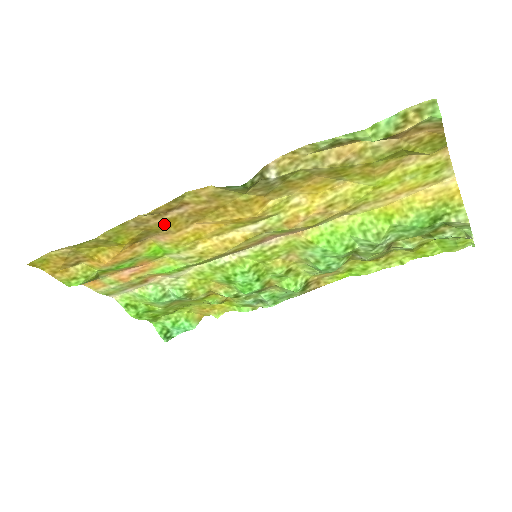
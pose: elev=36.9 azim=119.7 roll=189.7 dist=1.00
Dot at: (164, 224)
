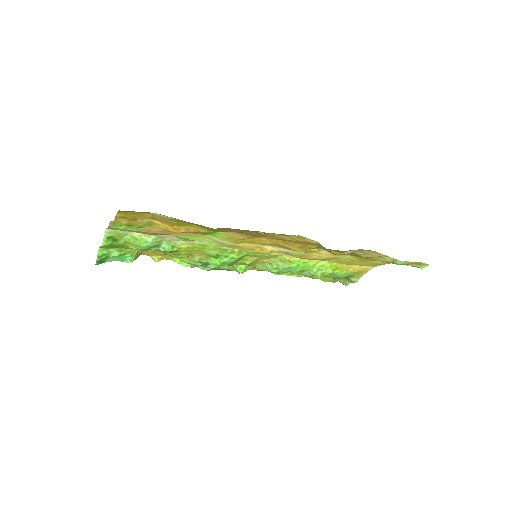
Dot at: (255, 235)
